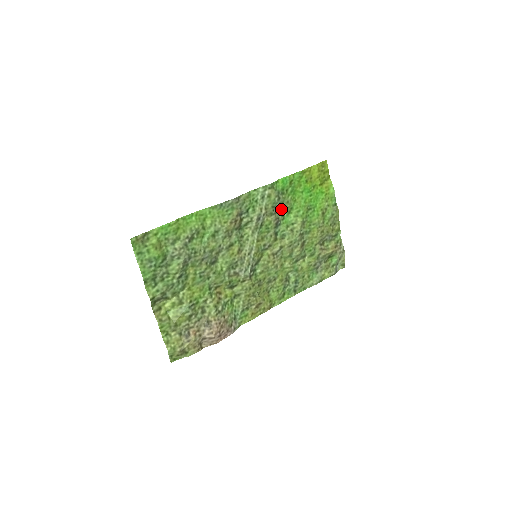
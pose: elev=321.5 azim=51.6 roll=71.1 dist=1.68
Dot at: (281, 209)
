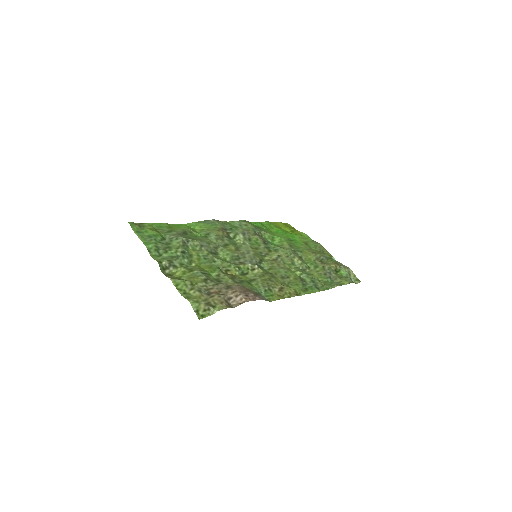
Dot at: (263, 236)
